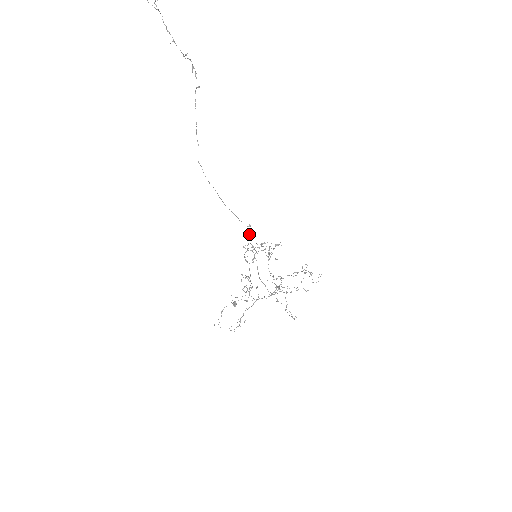
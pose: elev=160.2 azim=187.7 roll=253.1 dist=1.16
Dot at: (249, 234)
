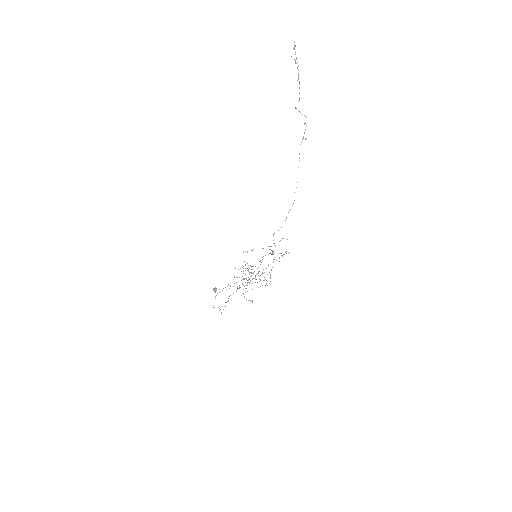
Dot at: occluded
